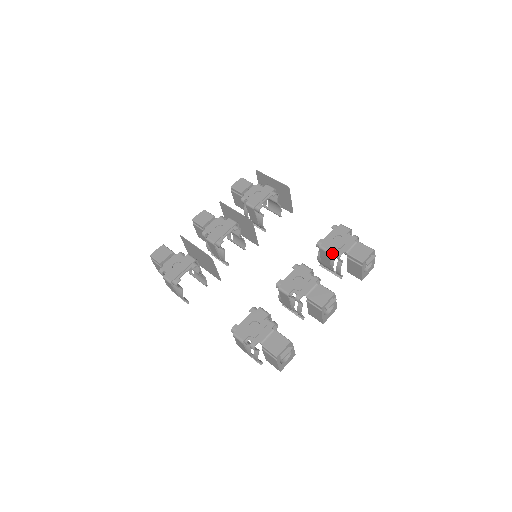
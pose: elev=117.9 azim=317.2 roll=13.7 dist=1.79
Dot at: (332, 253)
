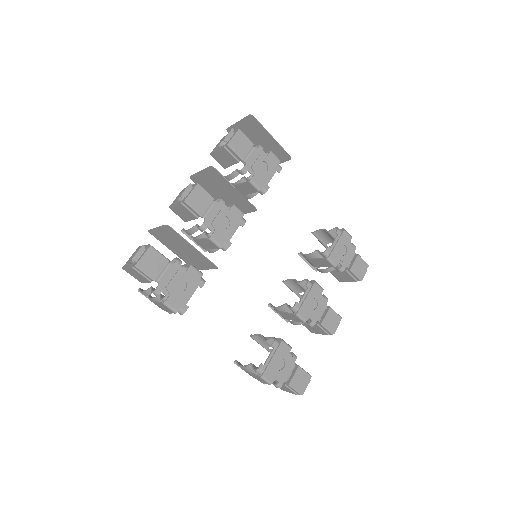
Dot at: occluded
